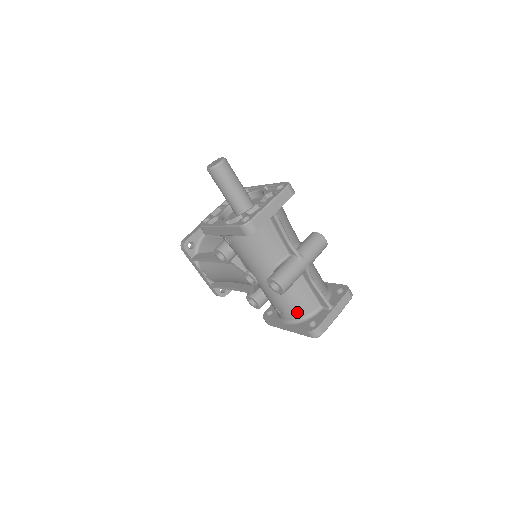
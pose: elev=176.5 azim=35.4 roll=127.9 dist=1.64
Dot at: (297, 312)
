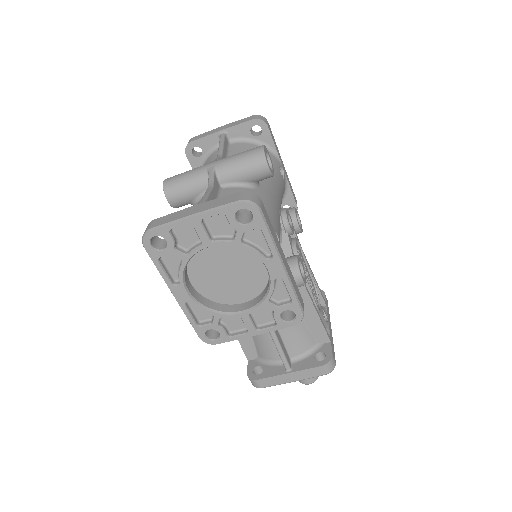
Dot at: occluded
